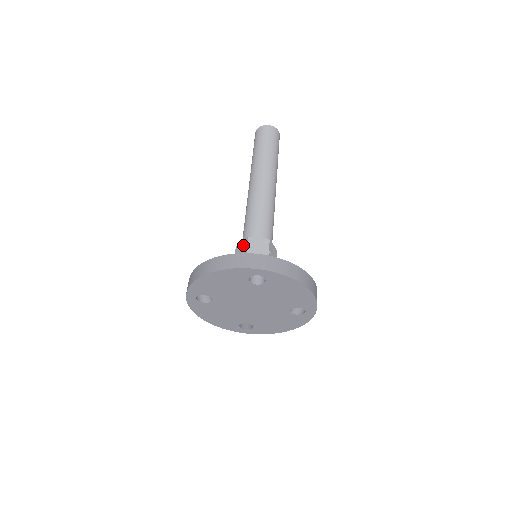
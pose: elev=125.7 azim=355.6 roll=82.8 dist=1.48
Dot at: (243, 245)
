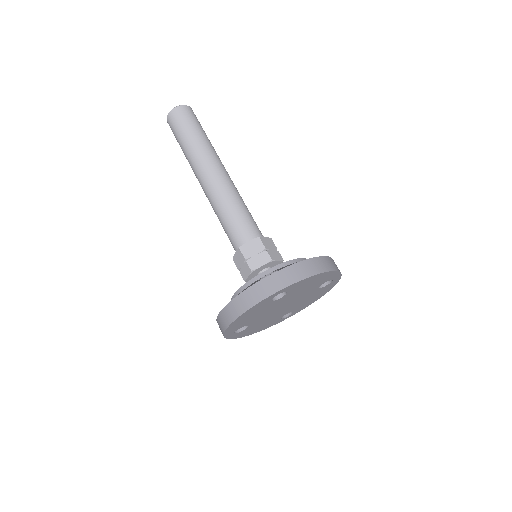
Dot at: (239, 258)
